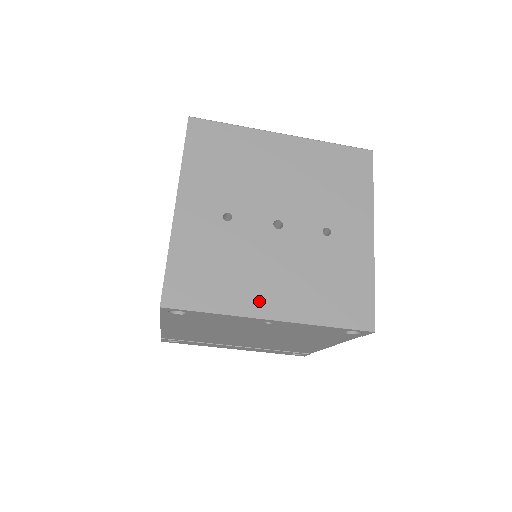
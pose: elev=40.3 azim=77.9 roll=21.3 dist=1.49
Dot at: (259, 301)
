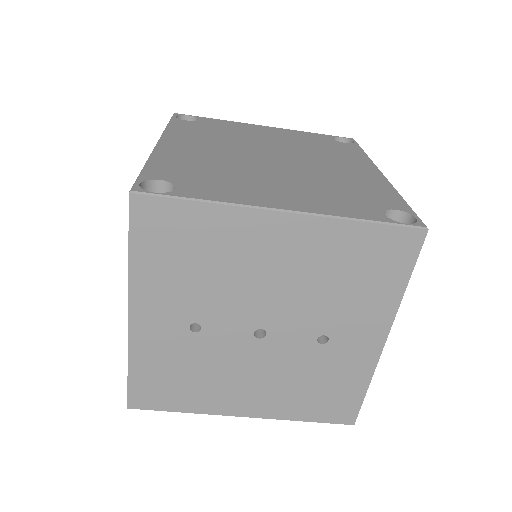
Dot at: (231, 403)
